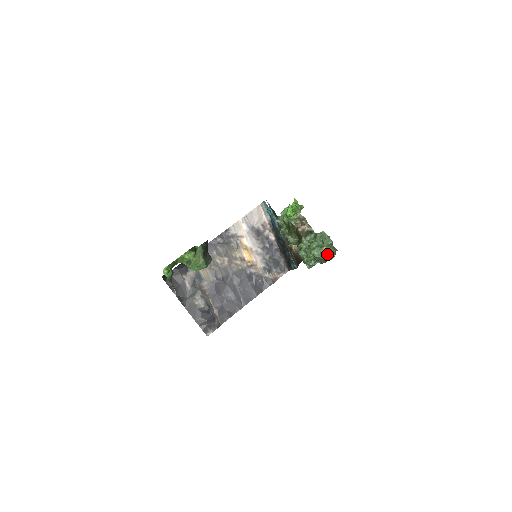
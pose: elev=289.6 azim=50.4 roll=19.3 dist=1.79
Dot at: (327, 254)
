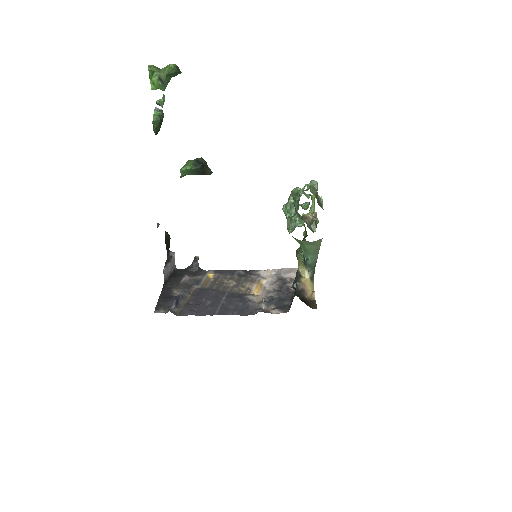
Dot at: (305, 190)
